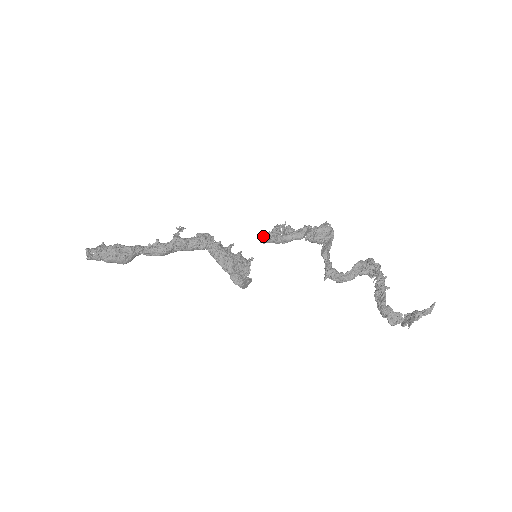
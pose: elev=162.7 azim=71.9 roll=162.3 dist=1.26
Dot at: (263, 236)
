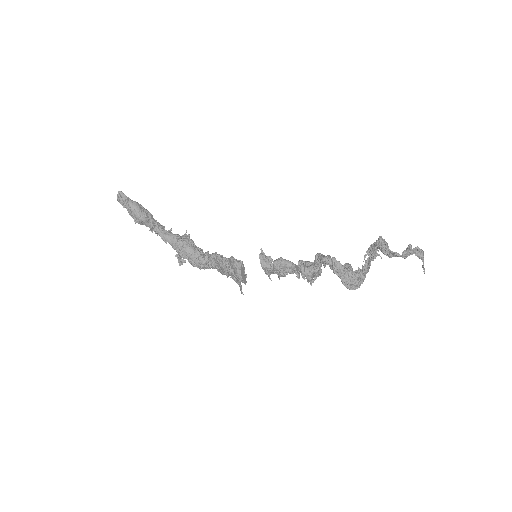
Dot at: (262, 252)
